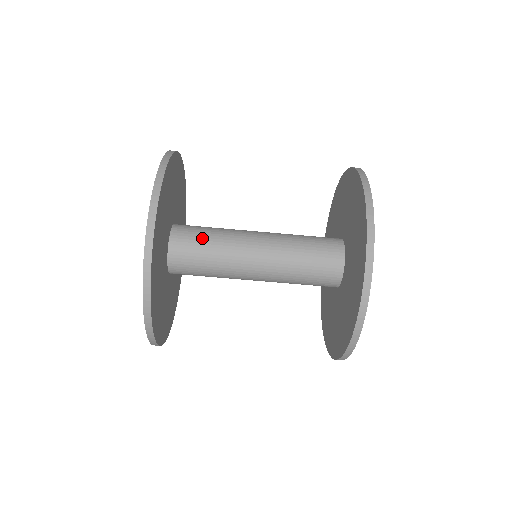
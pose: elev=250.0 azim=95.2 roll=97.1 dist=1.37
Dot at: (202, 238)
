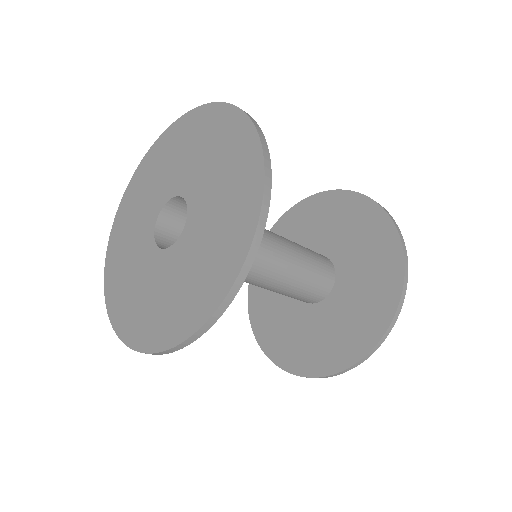
Dot at: occluded
